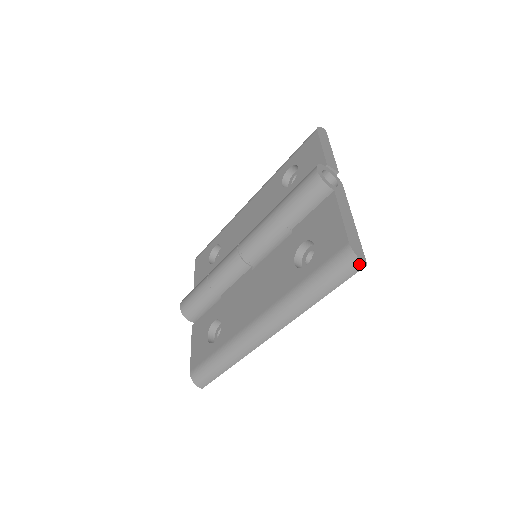
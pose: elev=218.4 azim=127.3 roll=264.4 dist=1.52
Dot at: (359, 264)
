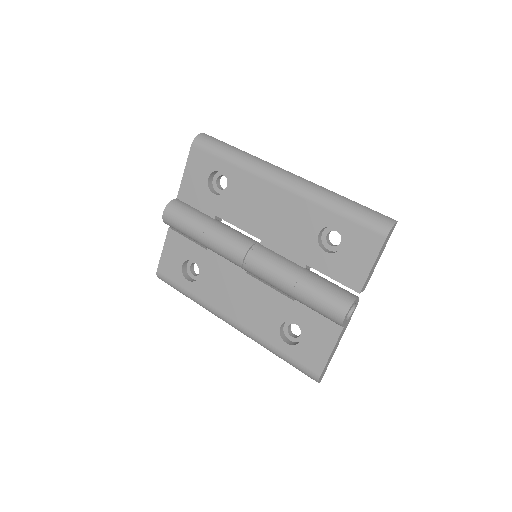
Dot at: occluded
